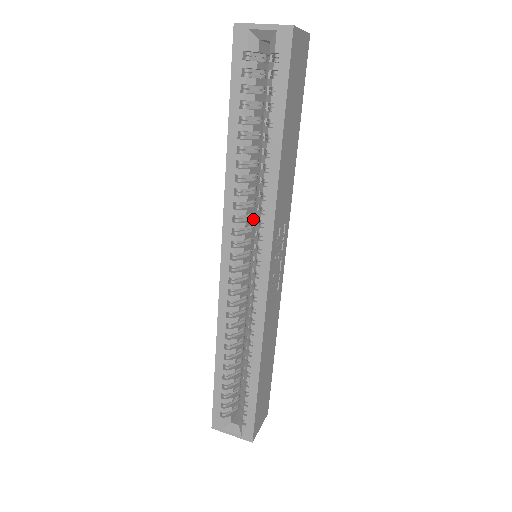
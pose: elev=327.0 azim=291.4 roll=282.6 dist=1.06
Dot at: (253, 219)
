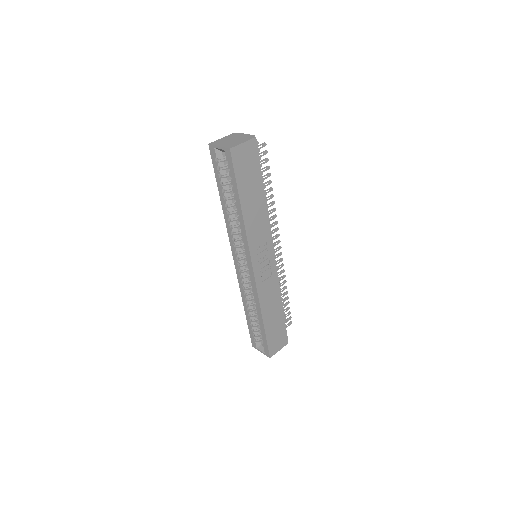
Dot at: occluded
